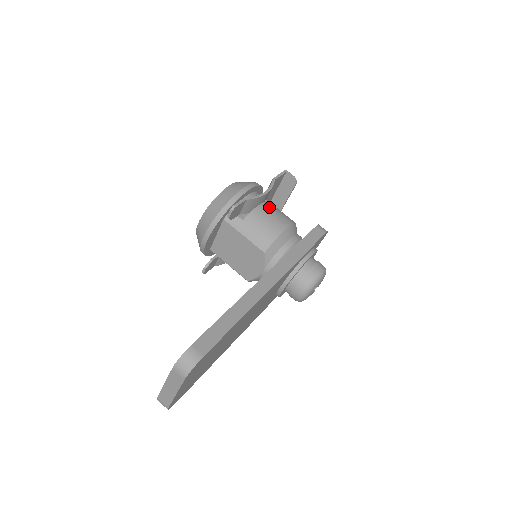
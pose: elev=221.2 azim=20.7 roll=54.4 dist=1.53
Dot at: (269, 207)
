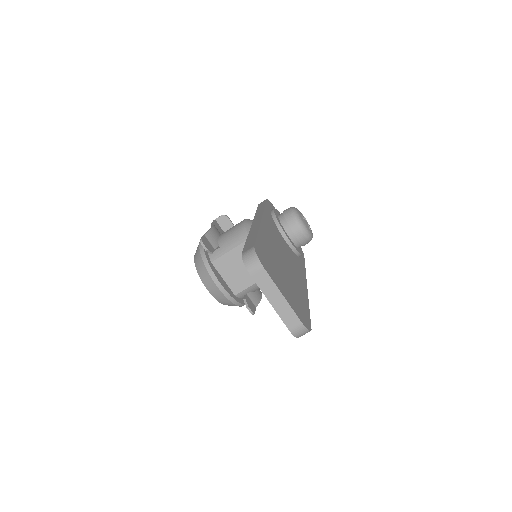
Dot at: occluded
